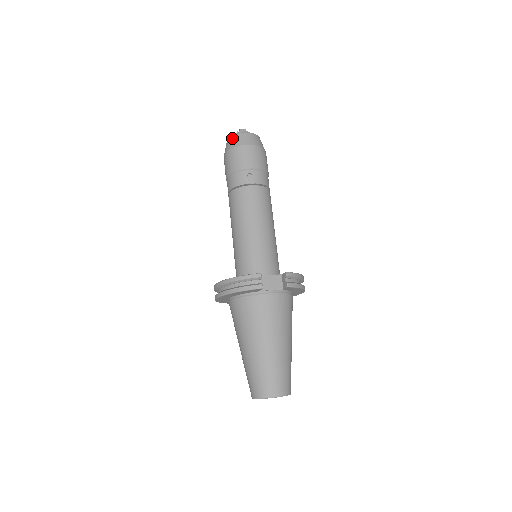
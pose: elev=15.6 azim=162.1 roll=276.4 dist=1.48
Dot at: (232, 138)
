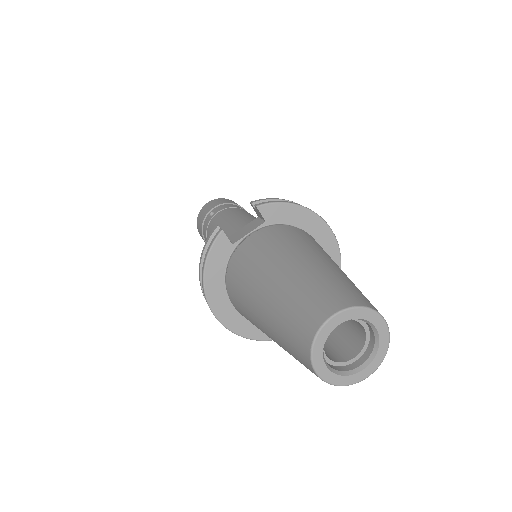
Dot at: occluded
